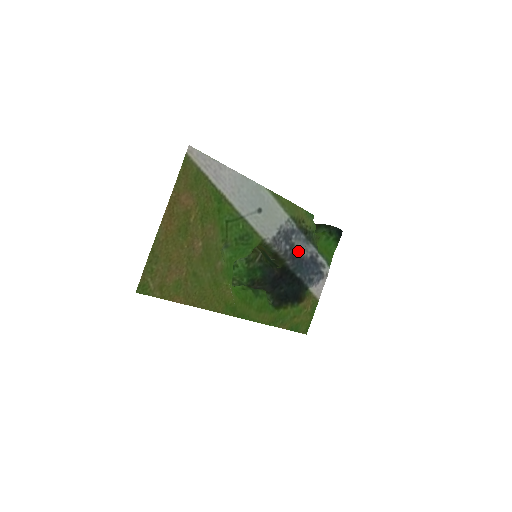
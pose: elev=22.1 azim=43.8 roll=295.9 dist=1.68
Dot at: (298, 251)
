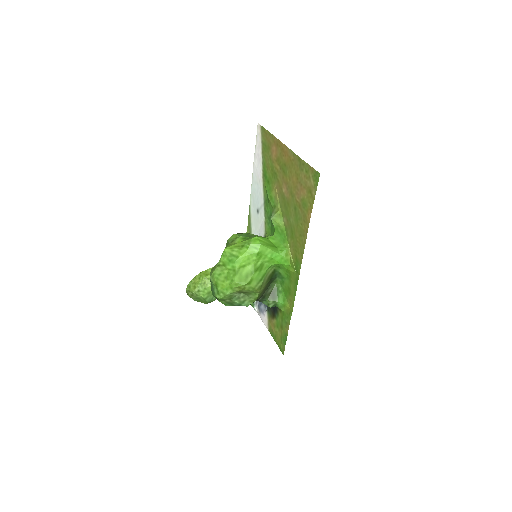
Dot at: occluded
